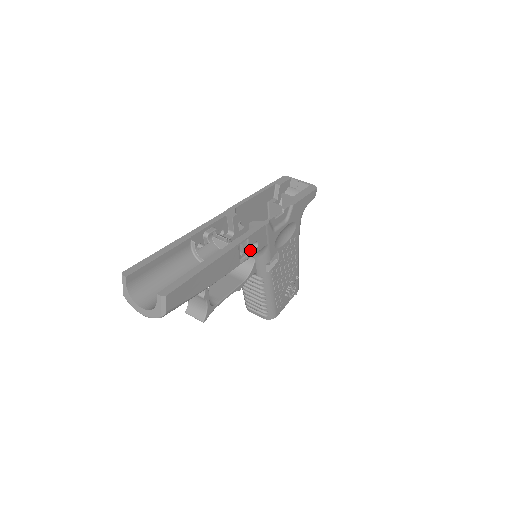
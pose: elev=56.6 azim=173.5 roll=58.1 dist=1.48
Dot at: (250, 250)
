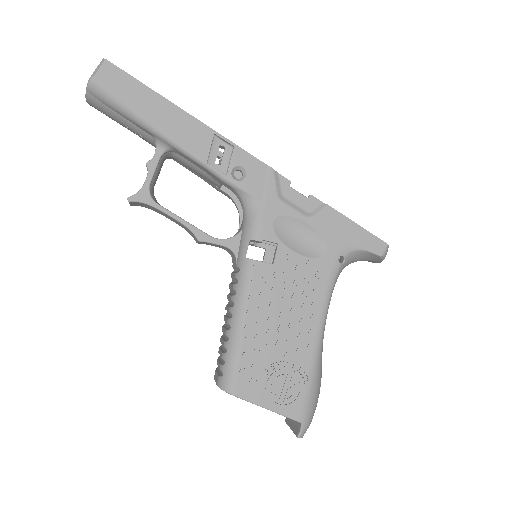
Dot at: (230, 168)
